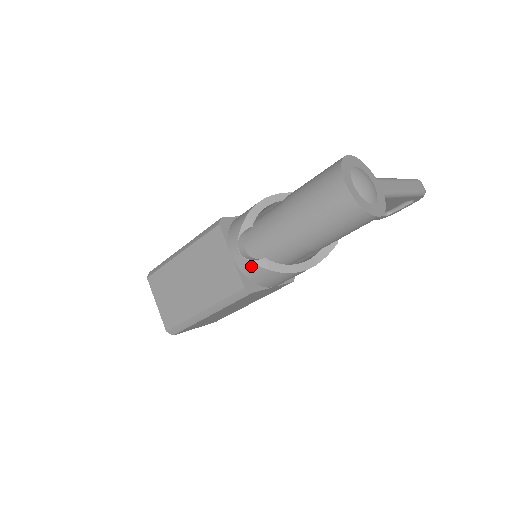
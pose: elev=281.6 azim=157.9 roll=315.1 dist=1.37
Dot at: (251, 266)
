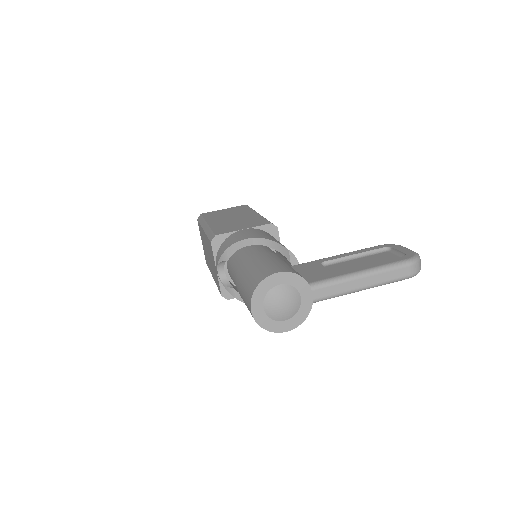
Dot at: (225, 287)
